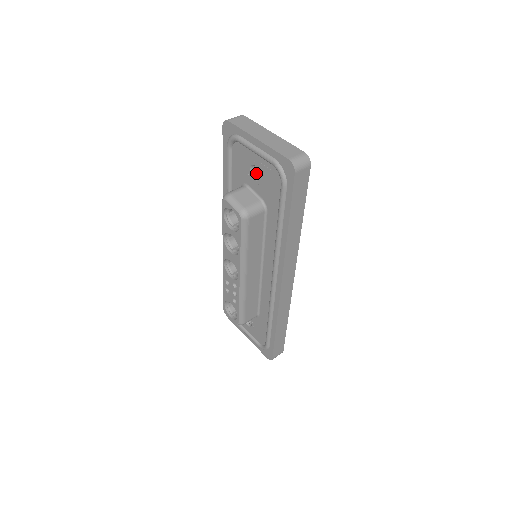
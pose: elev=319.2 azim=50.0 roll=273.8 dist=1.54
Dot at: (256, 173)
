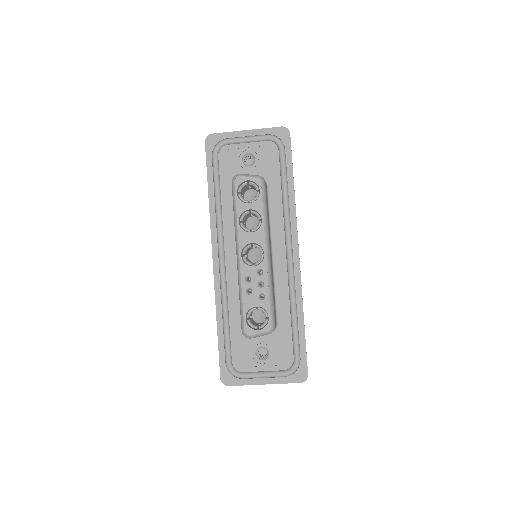
Dot at: (246, 164)
